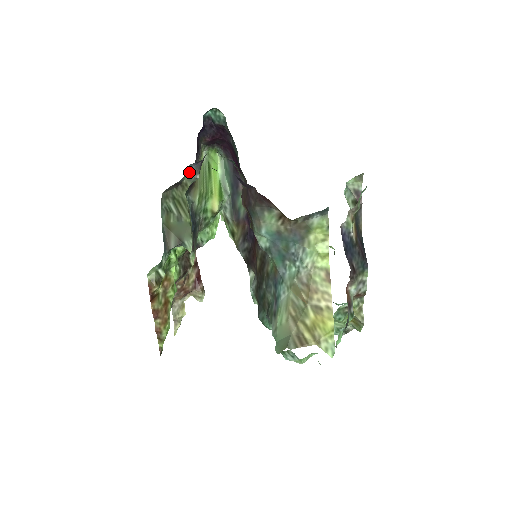
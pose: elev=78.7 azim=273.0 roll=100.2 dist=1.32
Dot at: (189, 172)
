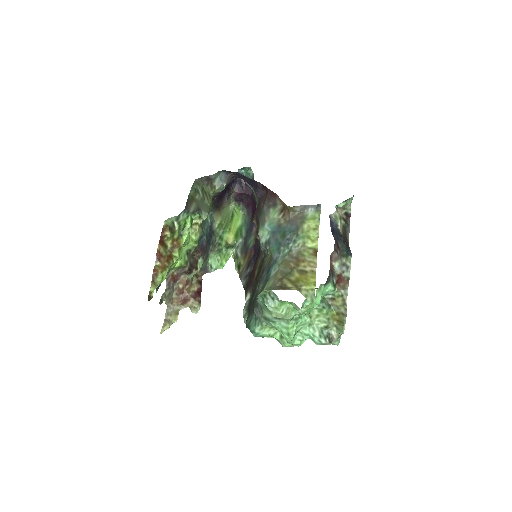
Dot at: (219, 179)
